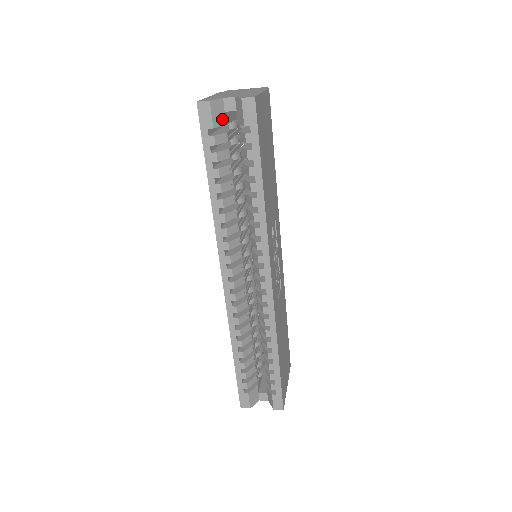
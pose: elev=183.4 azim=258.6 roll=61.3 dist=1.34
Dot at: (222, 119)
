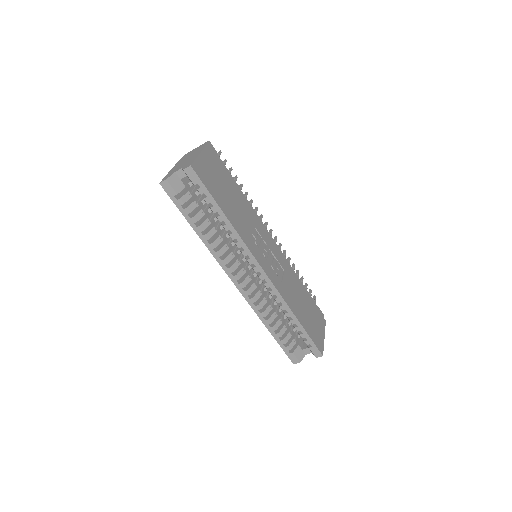
Dot at: (181, 185)
